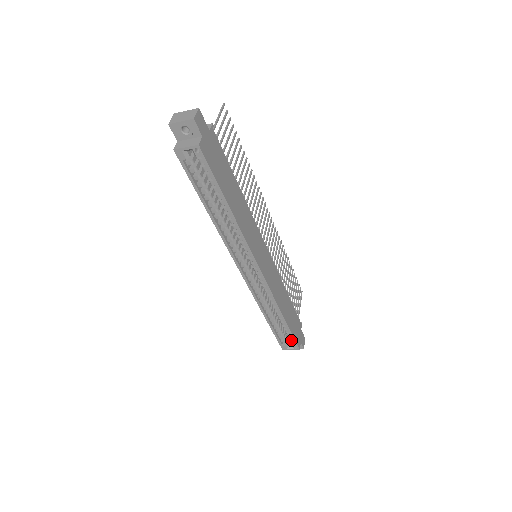
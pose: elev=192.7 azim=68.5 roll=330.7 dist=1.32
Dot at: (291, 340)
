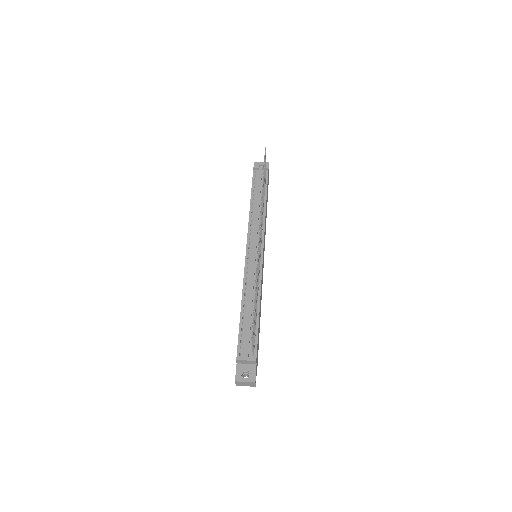
Dot at: occluded
